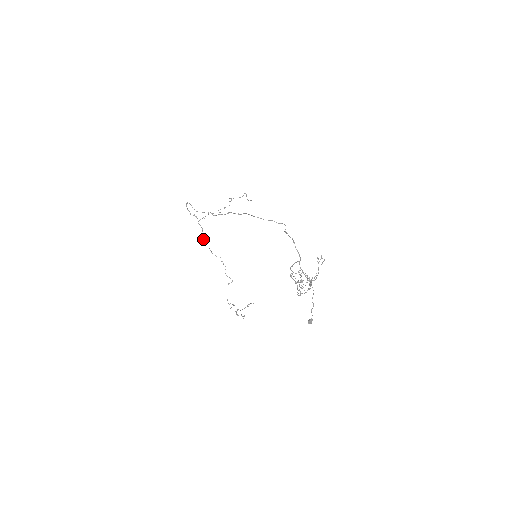
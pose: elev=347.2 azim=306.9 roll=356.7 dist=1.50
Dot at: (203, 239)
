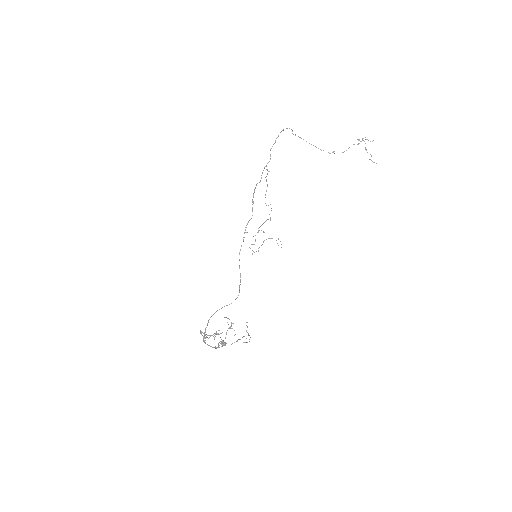
Dot at: occluded
